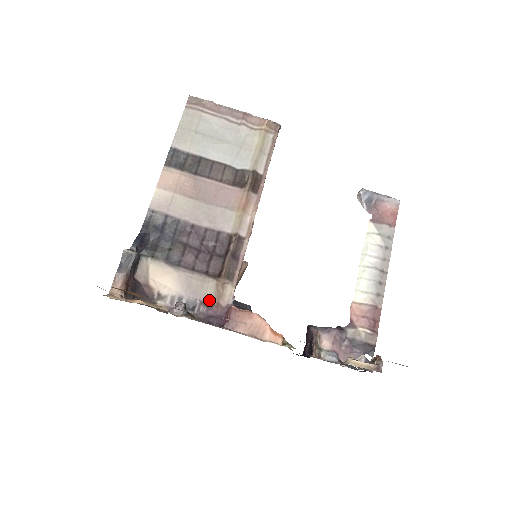
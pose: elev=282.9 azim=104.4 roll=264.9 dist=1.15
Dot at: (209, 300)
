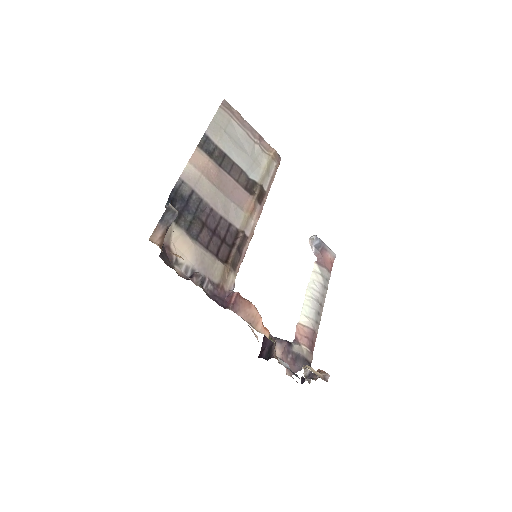
Dot at: (216, 281)
